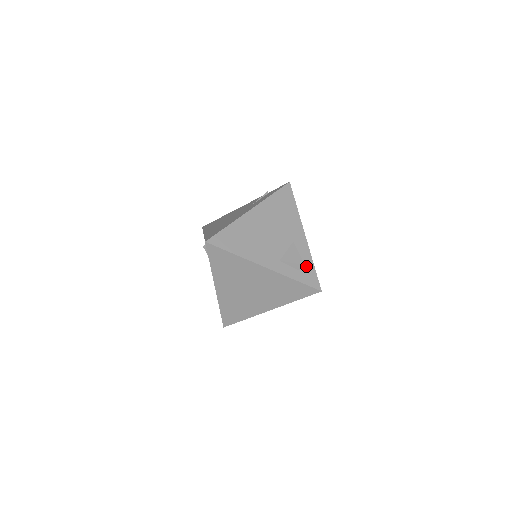
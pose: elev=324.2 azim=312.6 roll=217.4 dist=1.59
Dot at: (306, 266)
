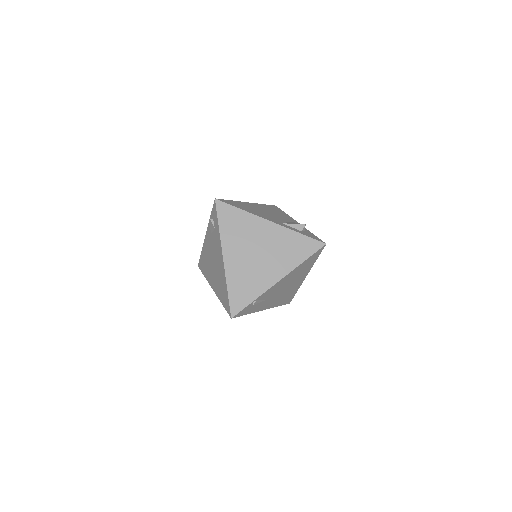
Dot at: (306, 232)
